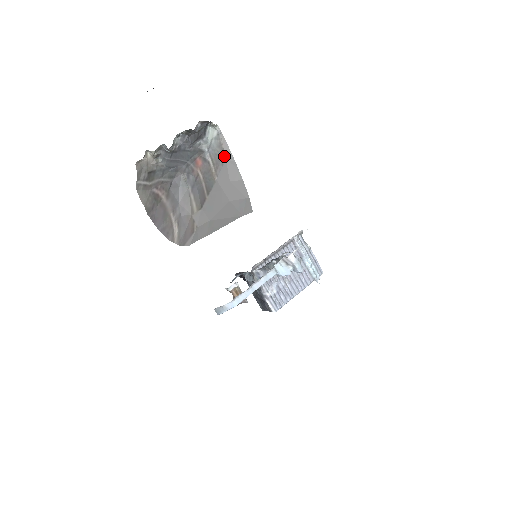
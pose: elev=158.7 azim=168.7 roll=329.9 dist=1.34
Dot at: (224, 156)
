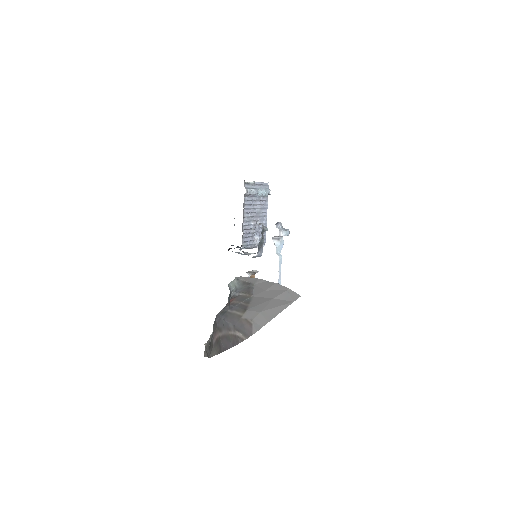
Dot at: (251, 284)
